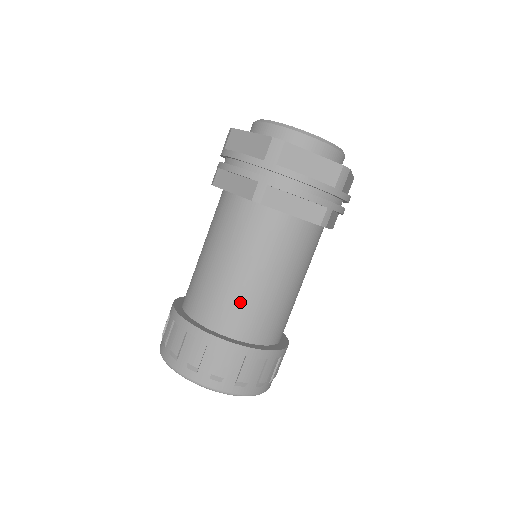
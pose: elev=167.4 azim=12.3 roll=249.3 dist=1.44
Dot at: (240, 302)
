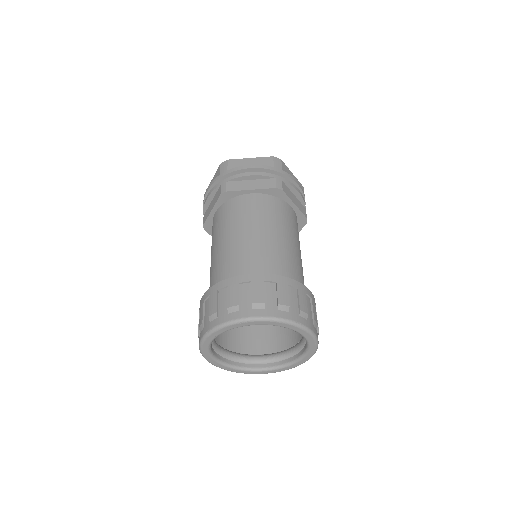
Dot at: (289, 259)
